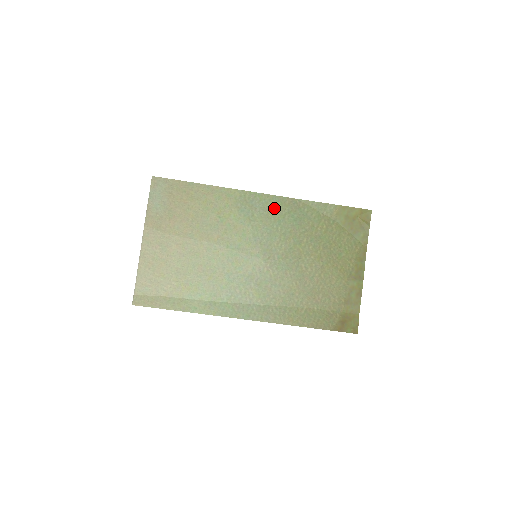
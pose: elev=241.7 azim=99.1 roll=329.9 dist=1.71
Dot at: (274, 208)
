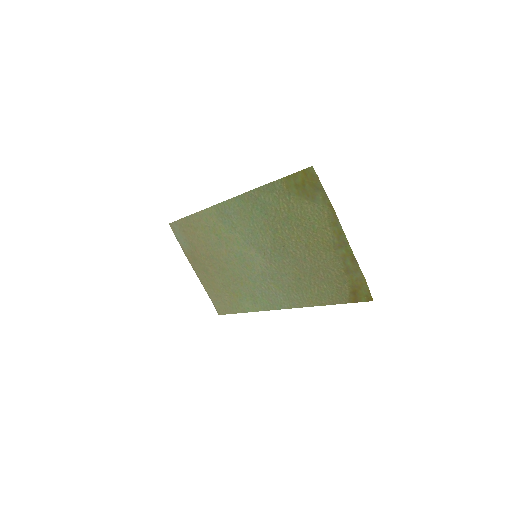
Dot at: (241, 209)
